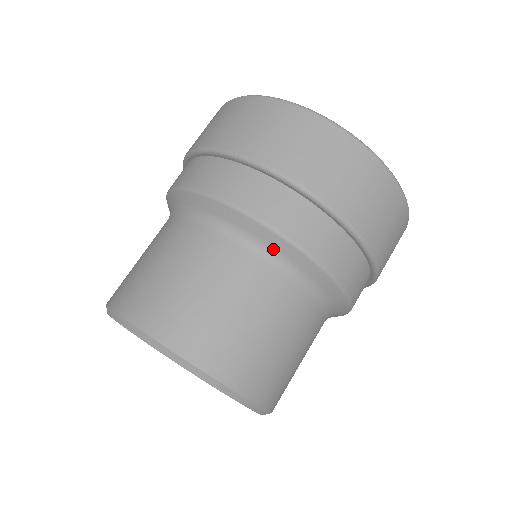
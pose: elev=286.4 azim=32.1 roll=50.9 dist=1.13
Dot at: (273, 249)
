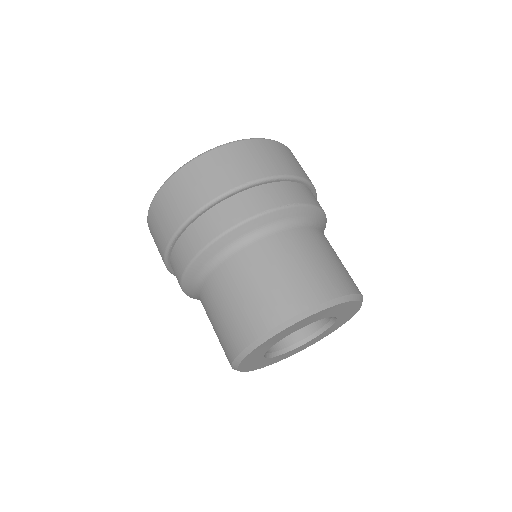
Dot at: (230, 244)
